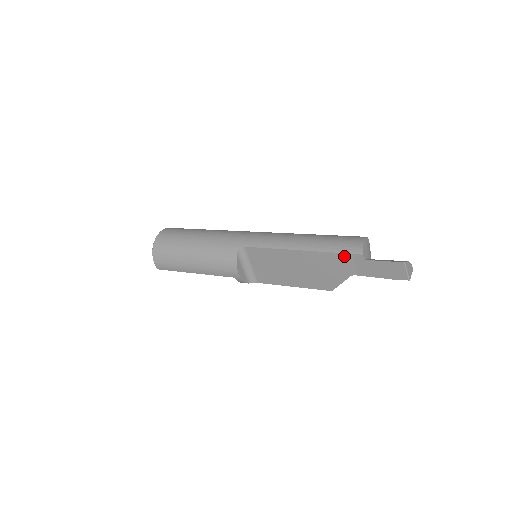
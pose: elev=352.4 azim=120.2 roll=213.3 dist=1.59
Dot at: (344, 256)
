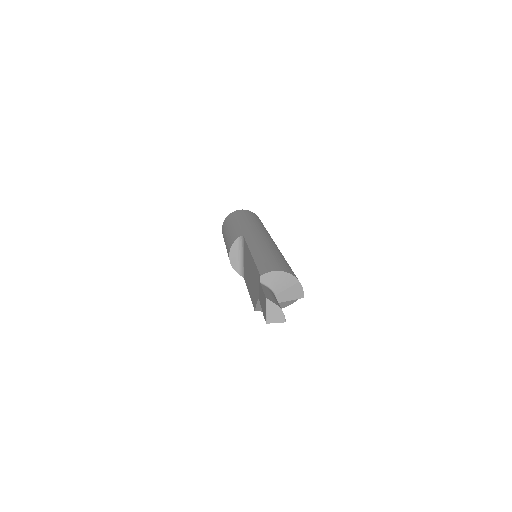
Dot at: occluded
